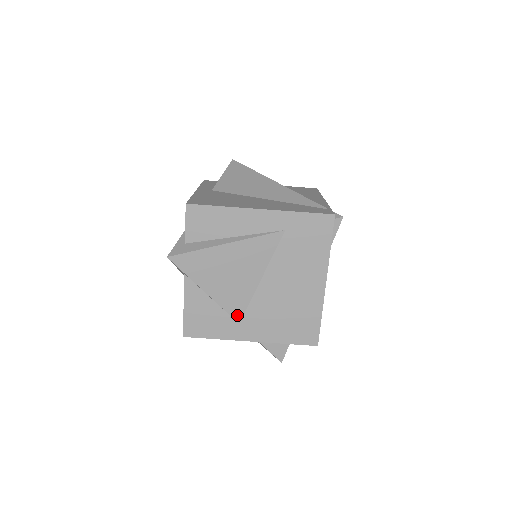
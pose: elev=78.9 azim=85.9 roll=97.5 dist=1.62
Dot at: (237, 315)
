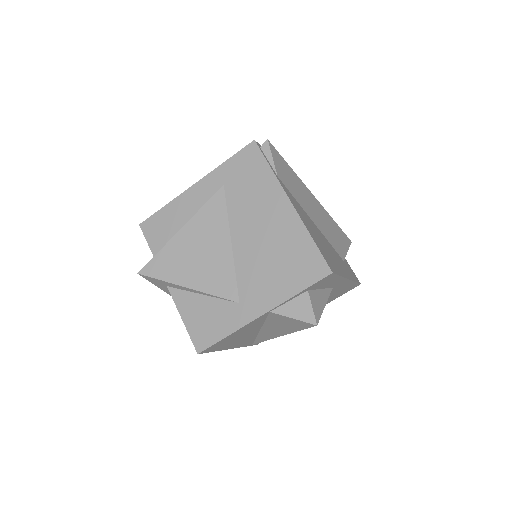
Dot at: (232, 295)
